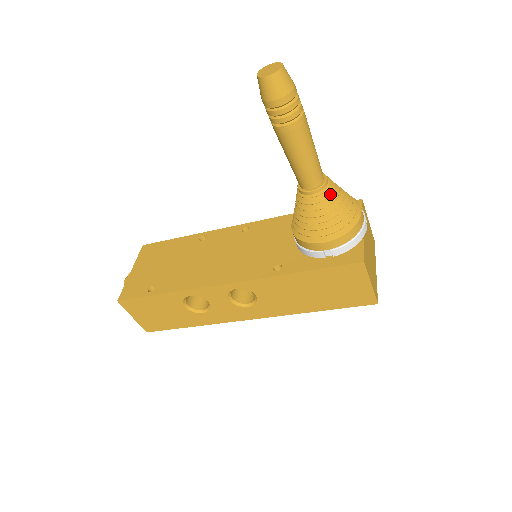
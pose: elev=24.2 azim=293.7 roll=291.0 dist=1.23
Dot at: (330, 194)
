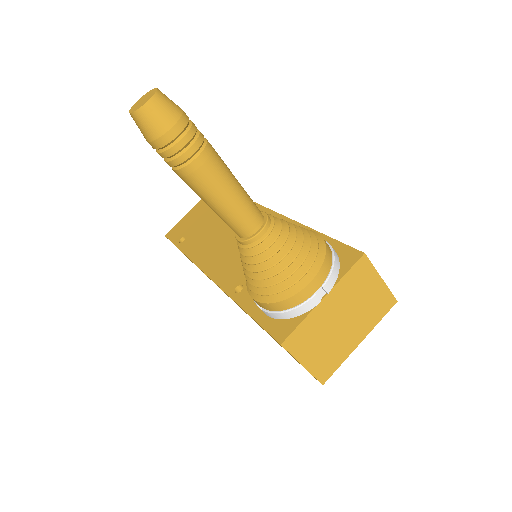
Dot at: (258, 252)
